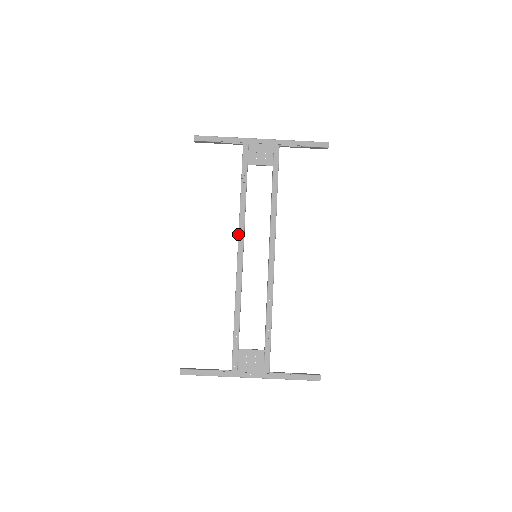
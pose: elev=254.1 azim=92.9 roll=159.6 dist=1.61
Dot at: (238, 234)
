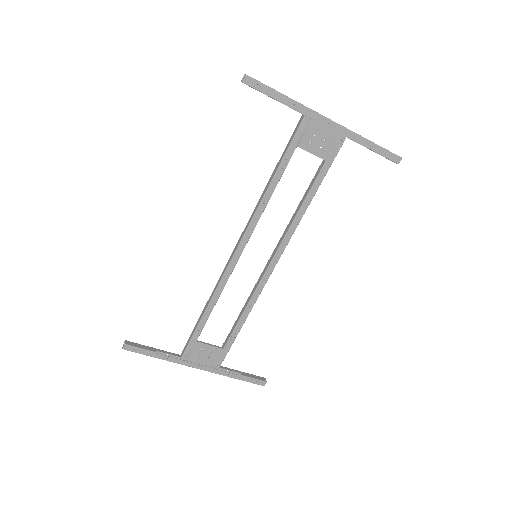
Dot at: (247, 227)
